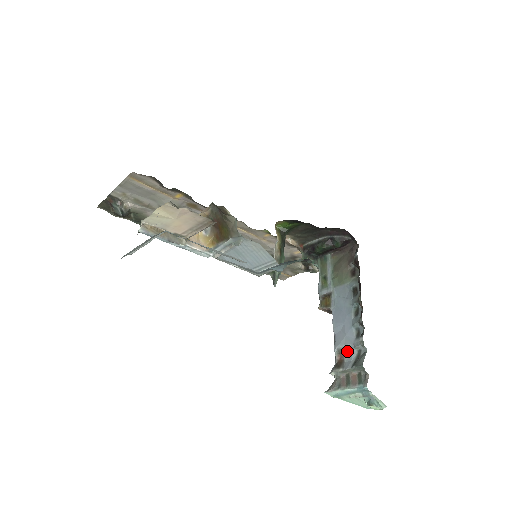
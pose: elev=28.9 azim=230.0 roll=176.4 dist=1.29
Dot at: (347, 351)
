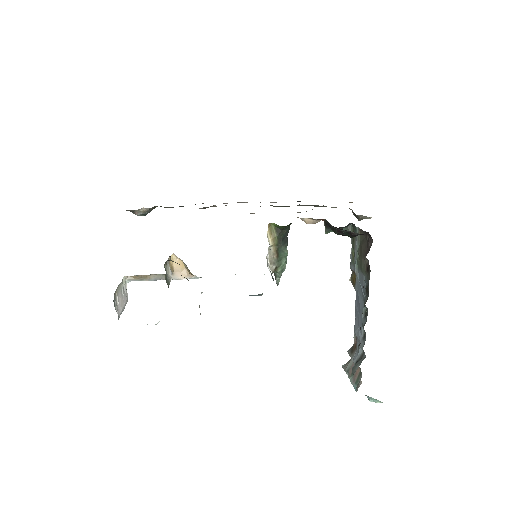
Dot at: (358, 343)
